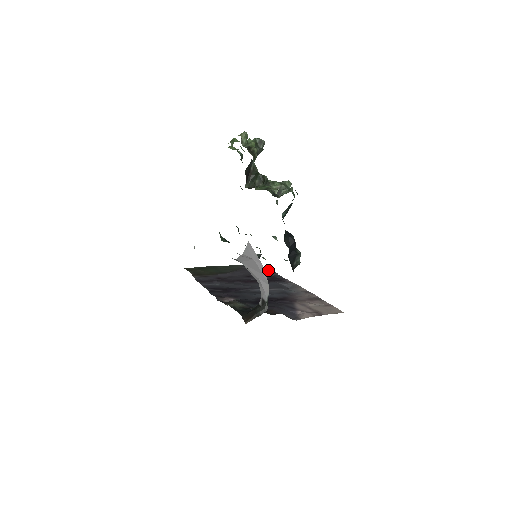
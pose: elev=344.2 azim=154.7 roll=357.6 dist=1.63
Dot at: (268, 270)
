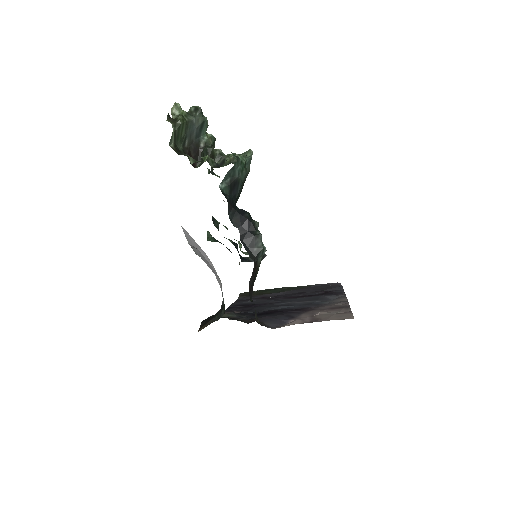
Dot at: (337, 286)
